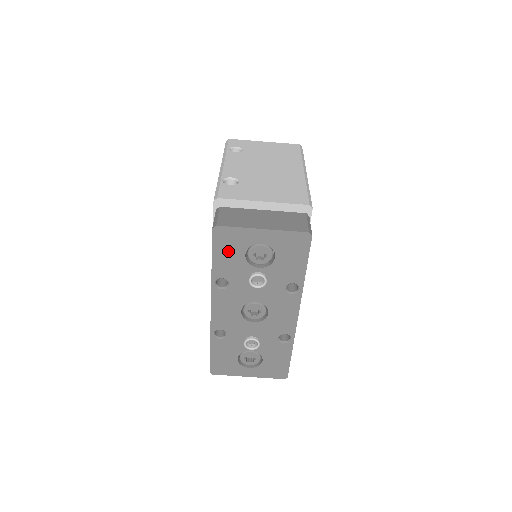
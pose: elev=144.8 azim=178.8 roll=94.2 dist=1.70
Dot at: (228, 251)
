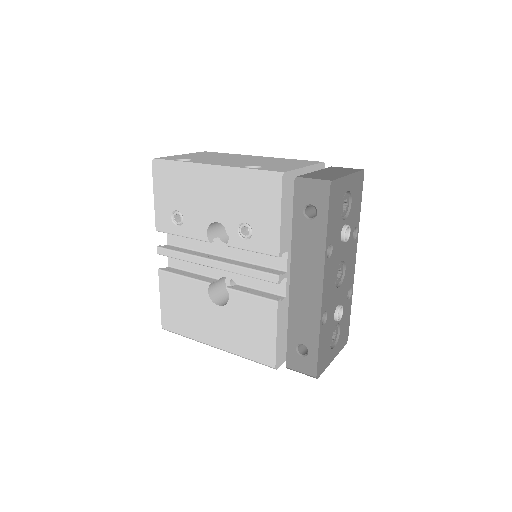
Dot at: (335, 209)
